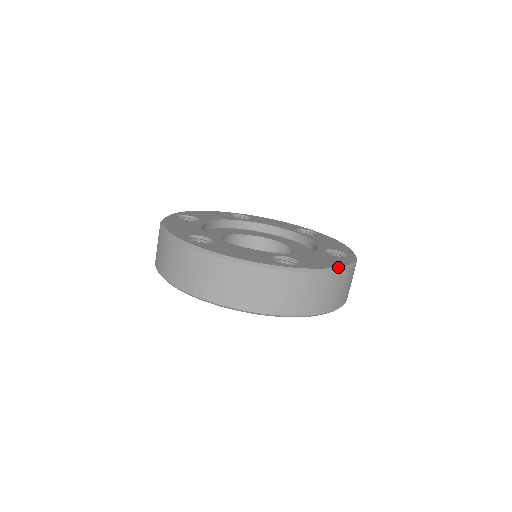
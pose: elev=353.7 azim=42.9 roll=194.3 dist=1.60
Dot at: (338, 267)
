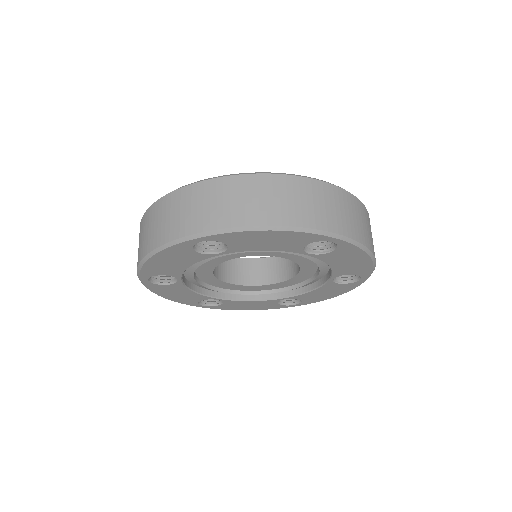
Dot at: (265, 172)
